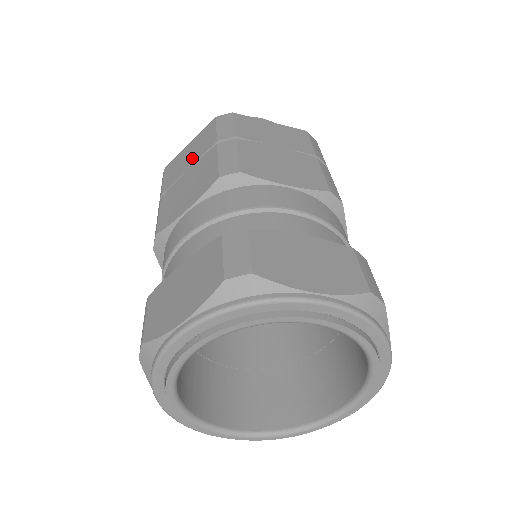
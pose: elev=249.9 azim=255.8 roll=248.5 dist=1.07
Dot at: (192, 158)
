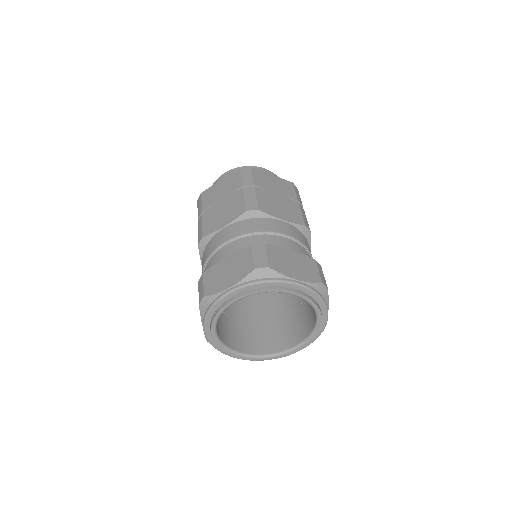
Dot at: (224, 192)
